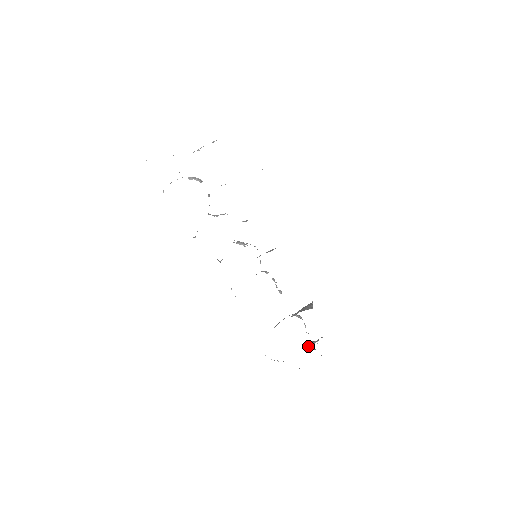
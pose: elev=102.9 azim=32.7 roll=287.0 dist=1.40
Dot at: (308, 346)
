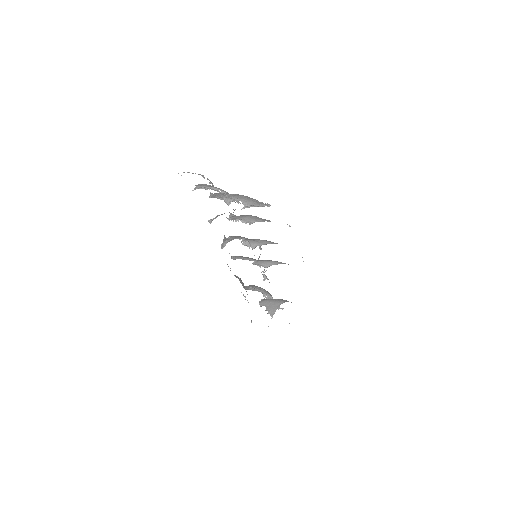
Dot at: occluded
